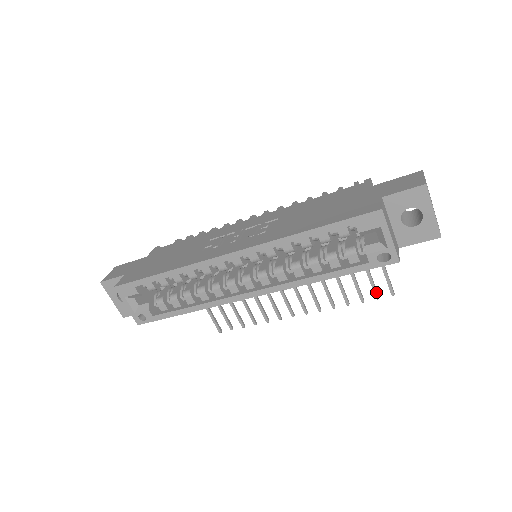
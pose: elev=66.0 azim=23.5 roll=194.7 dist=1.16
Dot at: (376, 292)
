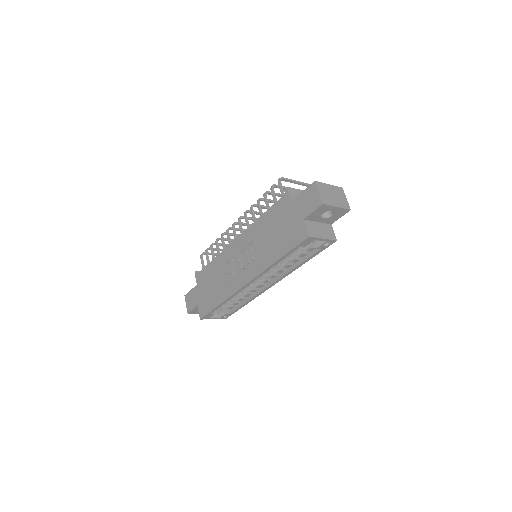
Dot at: occluded
